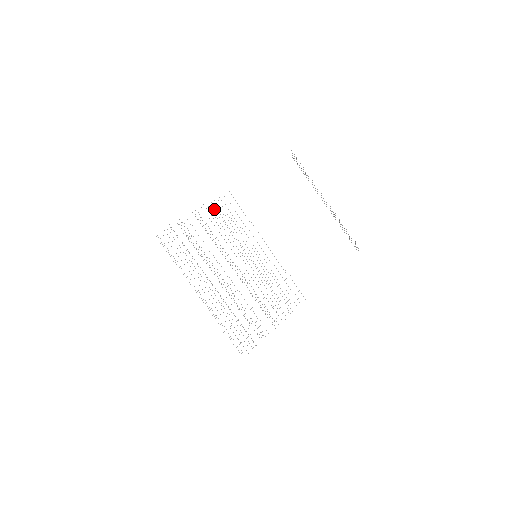
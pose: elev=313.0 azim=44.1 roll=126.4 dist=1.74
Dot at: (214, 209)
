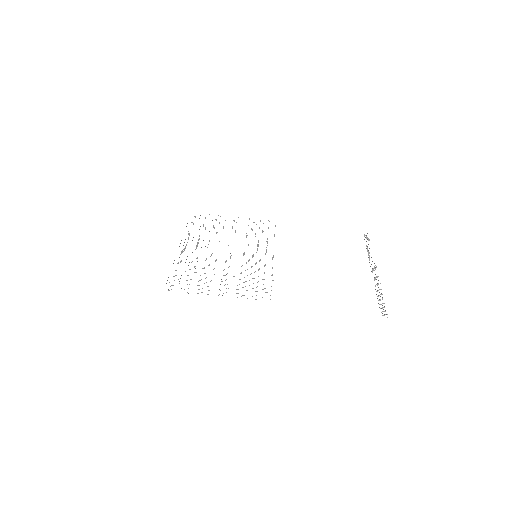
Dot at: occluded
